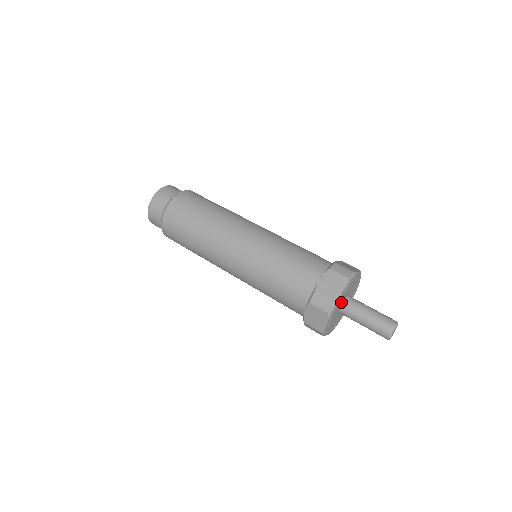
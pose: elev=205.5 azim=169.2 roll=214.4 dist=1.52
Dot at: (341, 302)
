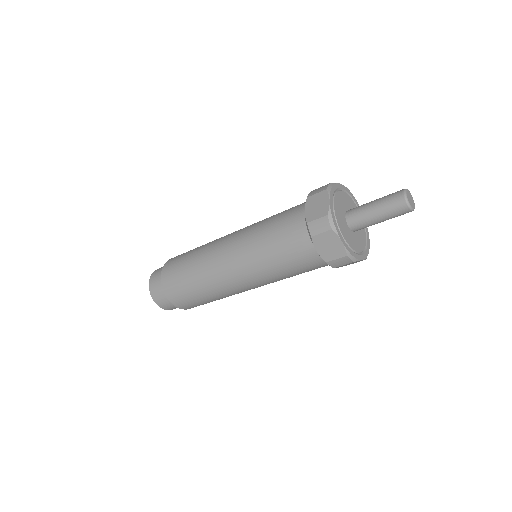
Dot at: (343, 217)
